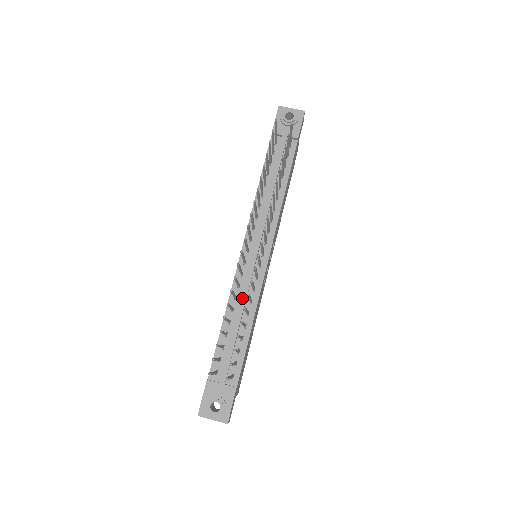
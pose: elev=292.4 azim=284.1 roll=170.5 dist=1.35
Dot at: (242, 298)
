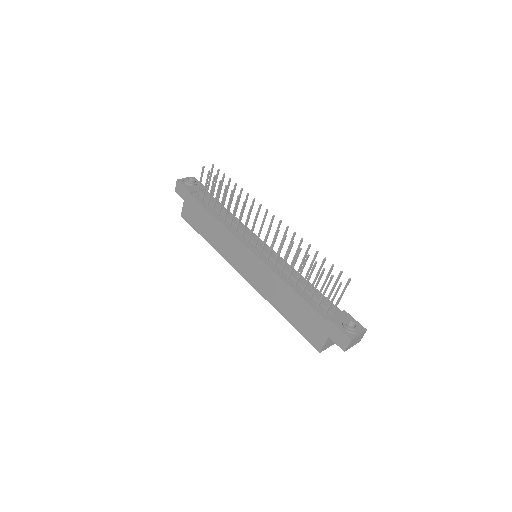
Dot at: (285, 269)
